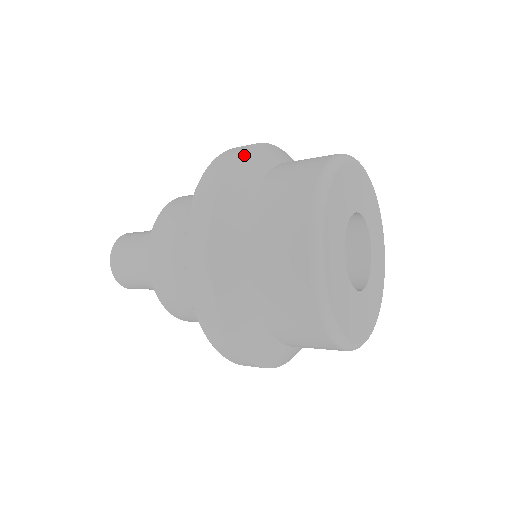
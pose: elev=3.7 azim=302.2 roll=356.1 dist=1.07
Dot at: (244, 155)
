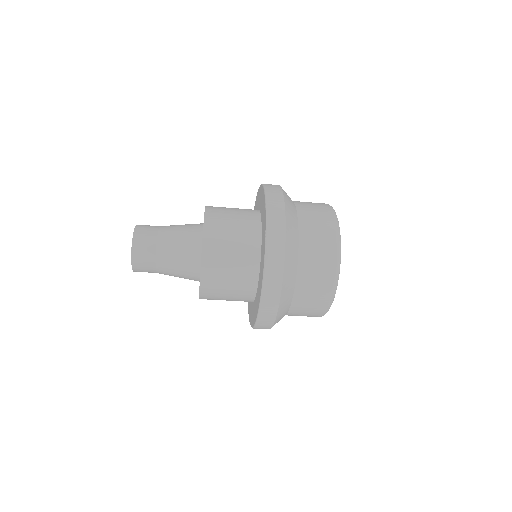
Dot at: occluded
